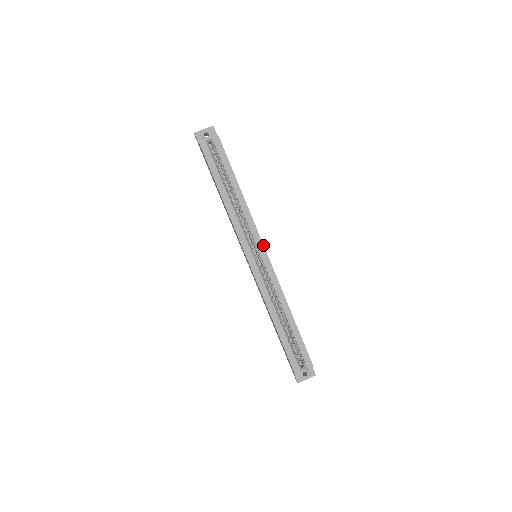
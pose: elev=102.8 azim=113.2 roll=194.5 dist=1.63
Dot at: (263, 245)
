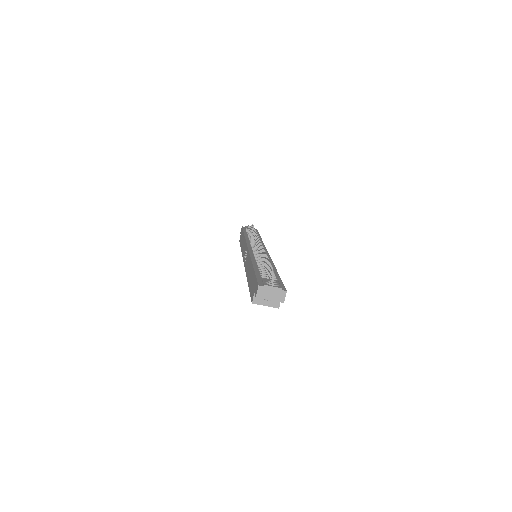
Dot at: occluded
